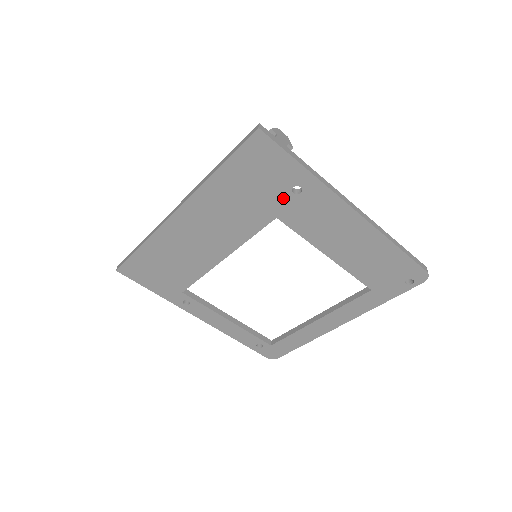
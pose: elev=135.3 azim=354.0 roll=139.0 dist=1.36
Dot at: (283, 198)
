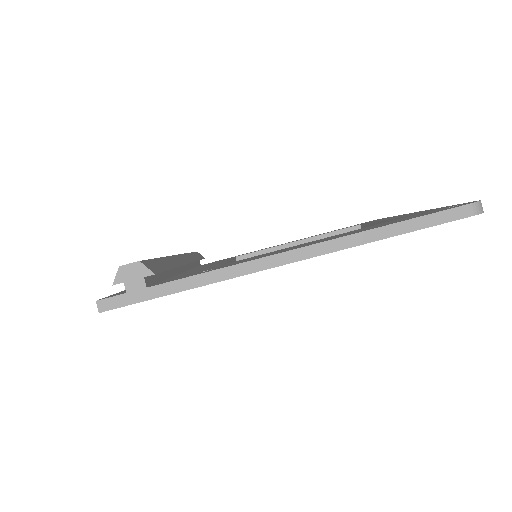
Dot at: occluded
